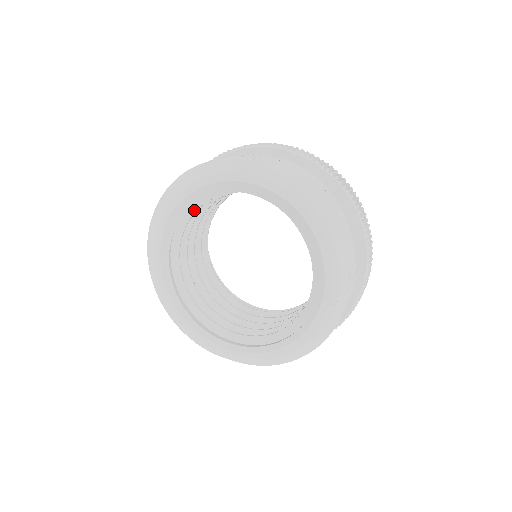
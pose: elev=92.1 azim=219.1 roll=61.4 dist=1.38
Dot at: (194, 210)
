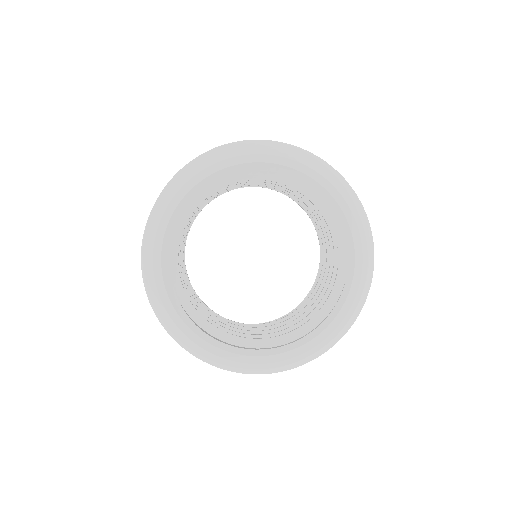
Dot at: (216, 188)
